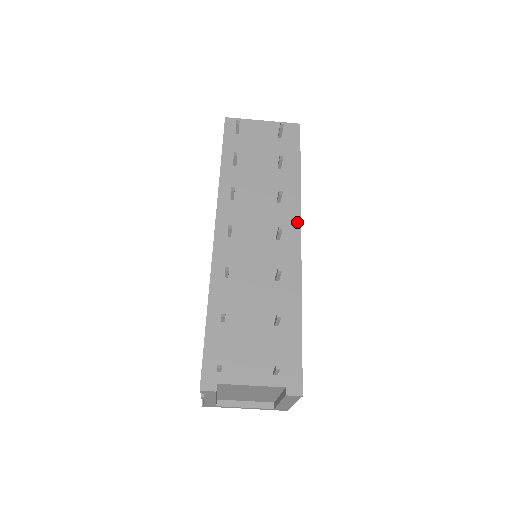
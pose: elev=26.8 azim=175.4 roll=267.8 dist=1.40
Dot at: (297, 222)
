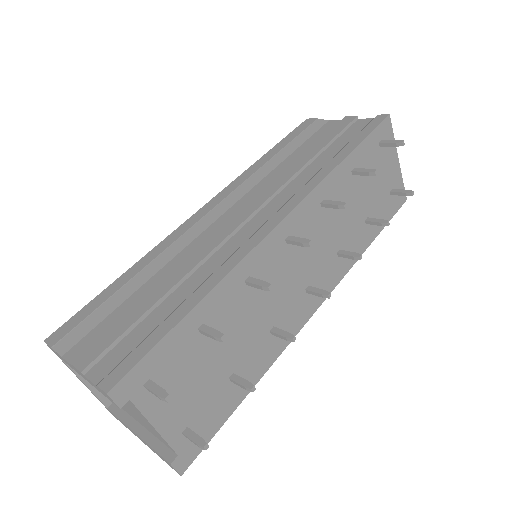
Dot at: (329, 290)
